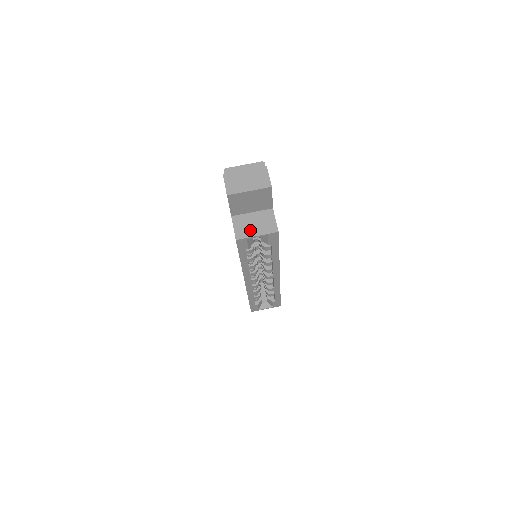
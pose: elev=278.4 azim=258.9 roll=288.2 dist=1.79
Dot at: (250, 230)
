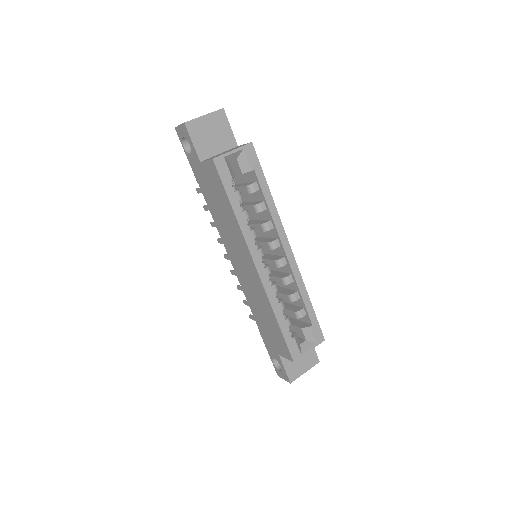
Dot at: (223, 153)
